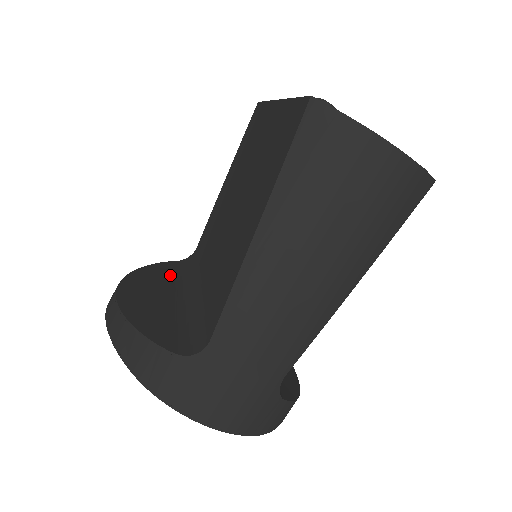
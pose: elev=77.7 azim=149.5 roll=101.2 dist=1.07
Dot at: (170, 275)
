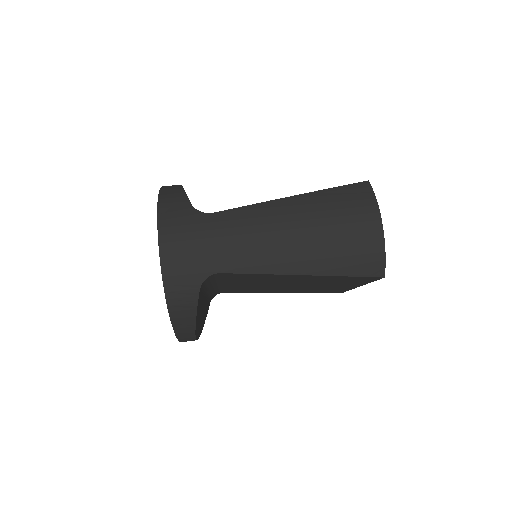
Dot at: occluded
